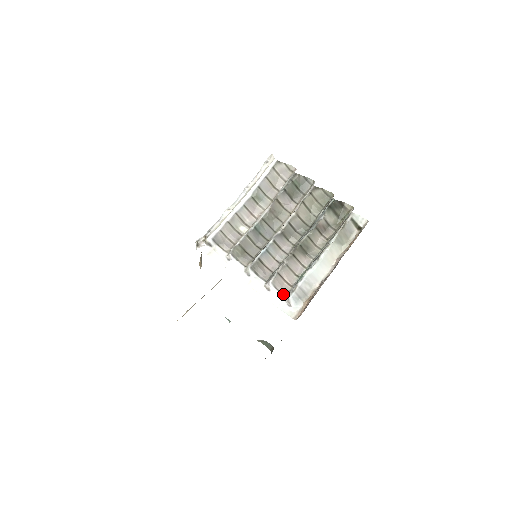
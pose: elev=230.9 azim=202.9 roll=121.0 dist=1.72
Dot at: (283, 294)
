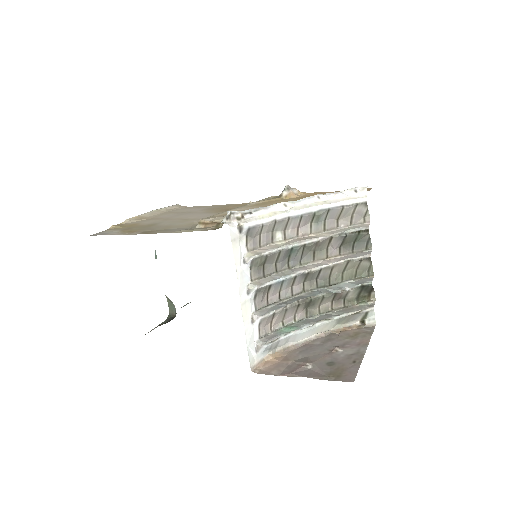
Dot at: (260, 334)
